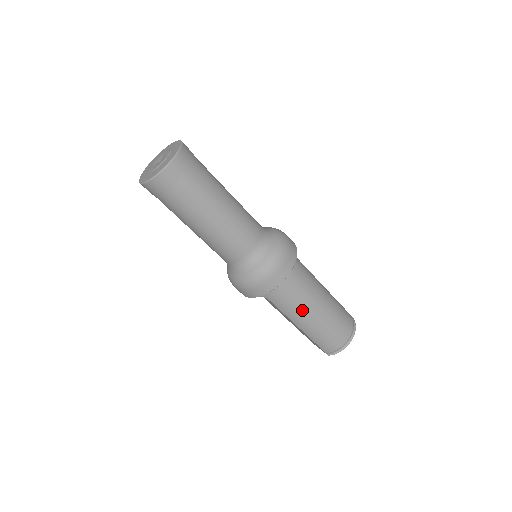
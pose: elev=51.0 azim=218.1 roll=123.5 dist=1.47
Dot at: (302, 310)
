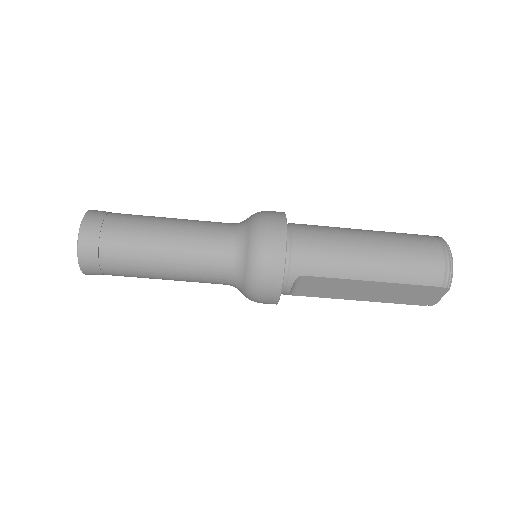
Dot at: (348, 255)
